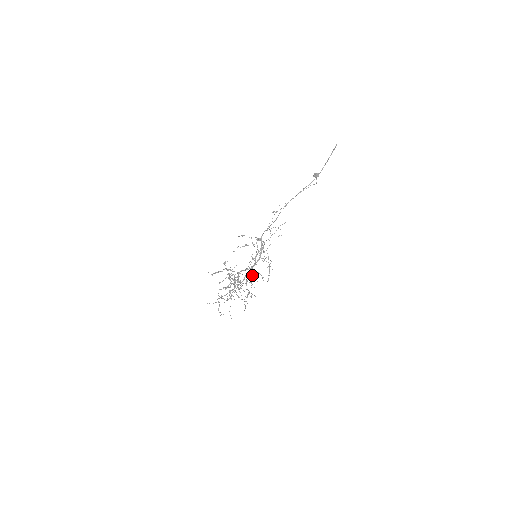
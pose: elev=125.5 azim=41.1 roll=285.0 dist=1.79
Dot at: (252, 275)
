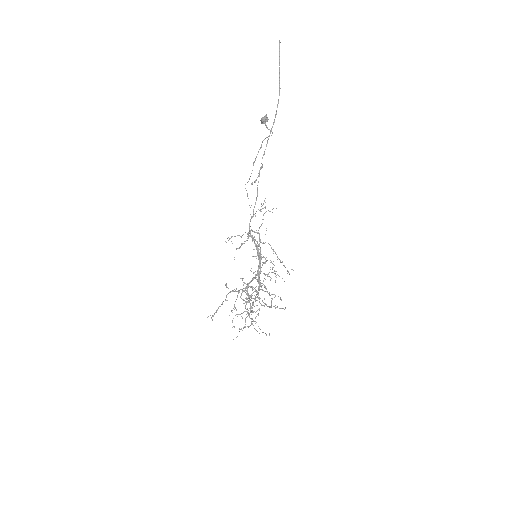
Dot at: occluded
